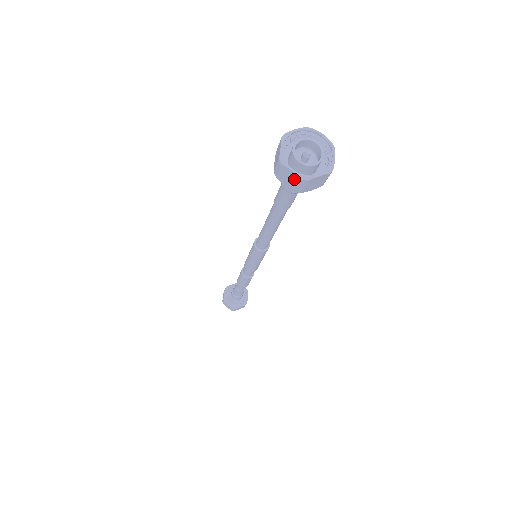
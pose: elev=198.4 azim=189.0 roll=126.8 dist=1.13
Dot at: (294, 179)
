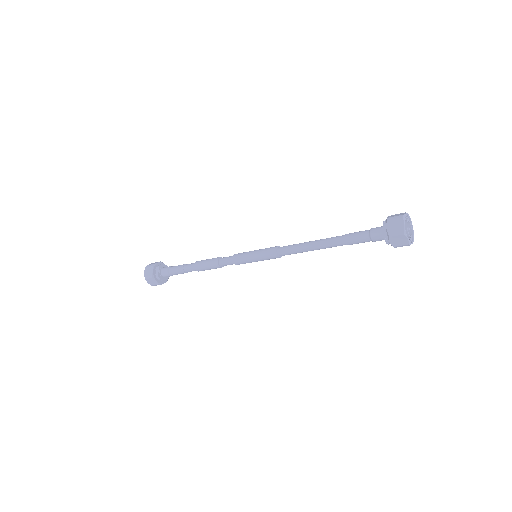
Dot at: (399, 228)
